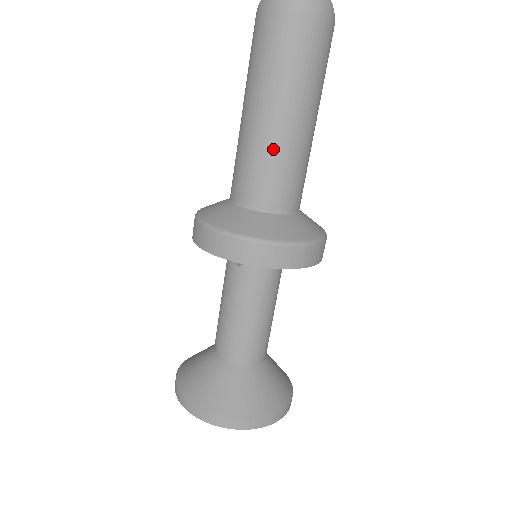
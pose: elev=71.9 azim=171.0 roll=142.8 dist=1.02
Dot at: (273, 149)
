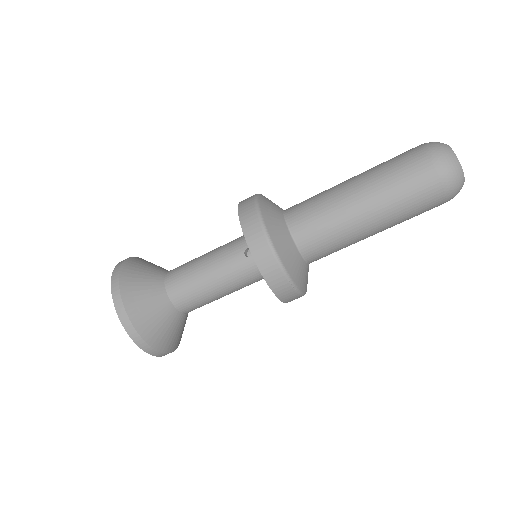
Dot at: (345, 226)
